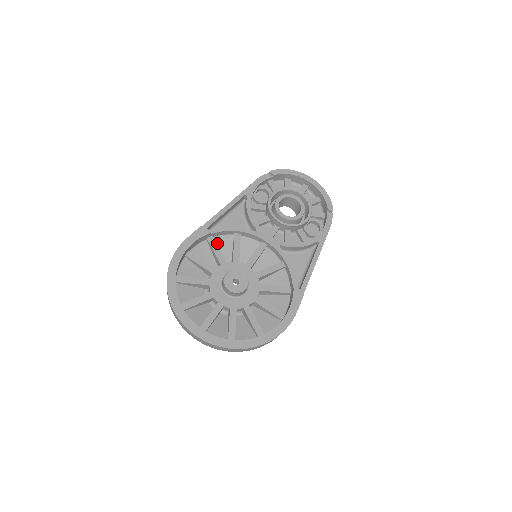
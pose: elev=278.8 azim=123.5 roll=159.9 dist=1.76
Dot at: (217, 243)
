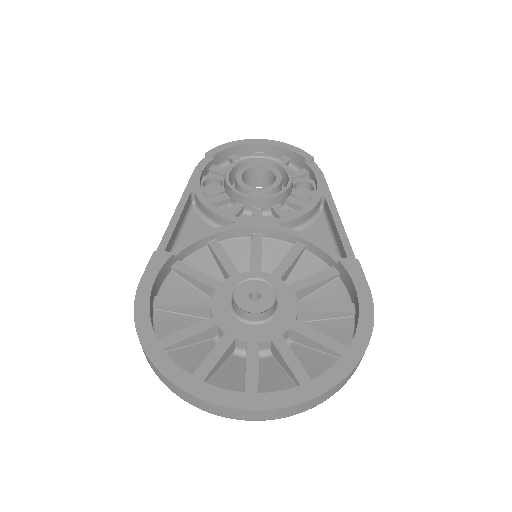
Dot at: occluded
